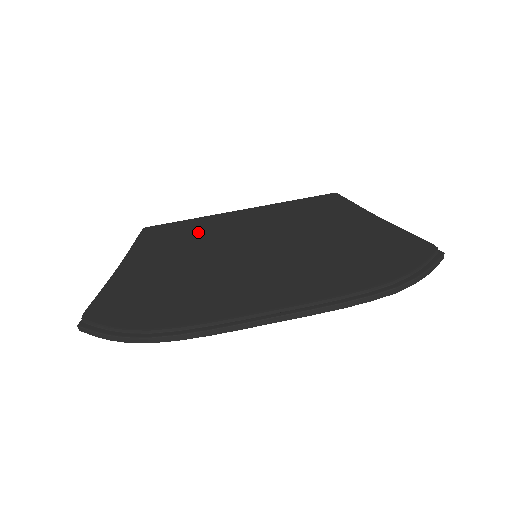
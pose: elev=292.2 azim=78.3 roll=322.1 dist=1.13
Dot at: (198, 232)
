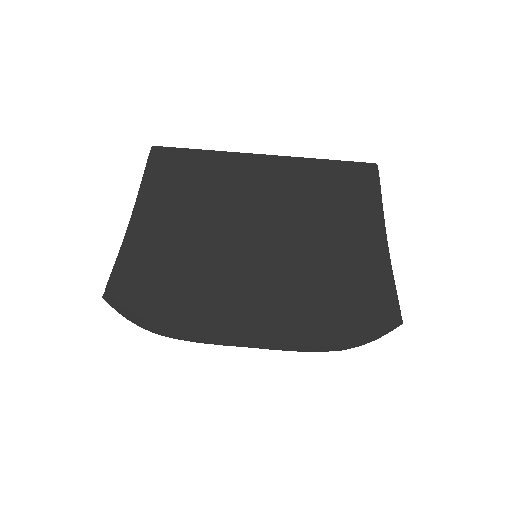
Dot at: (209, 190)
